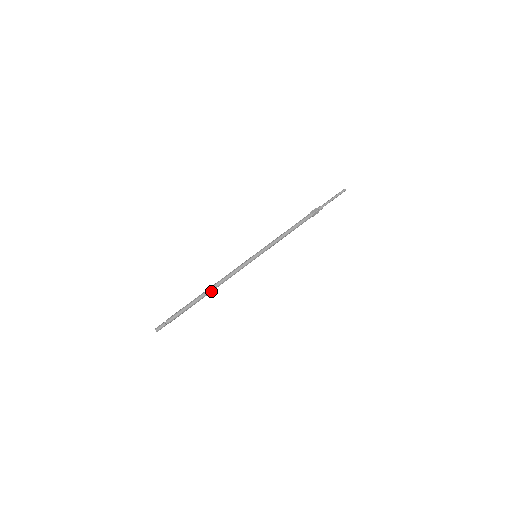
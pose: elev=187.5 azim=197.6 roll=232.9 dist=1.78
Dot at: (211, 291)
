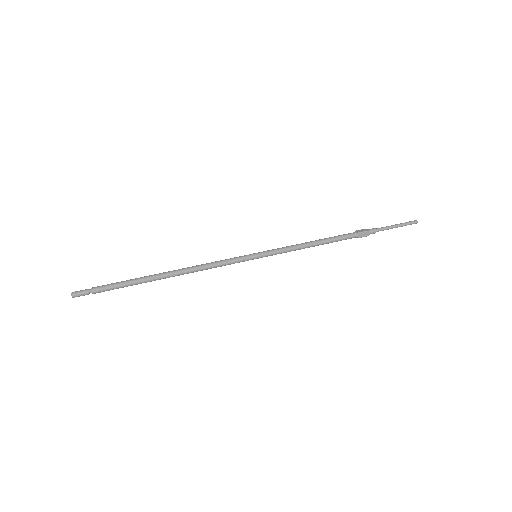
Dot at: (172, 275)
